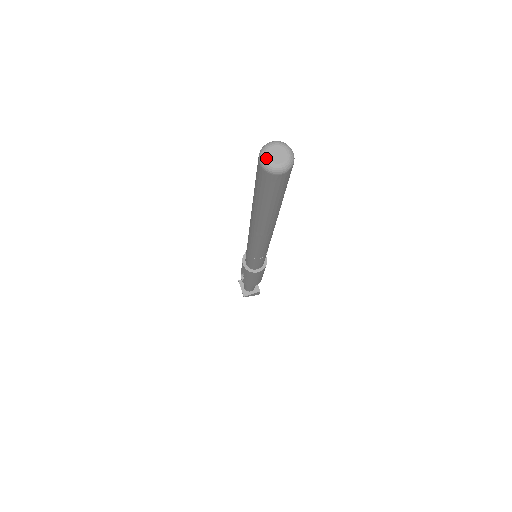
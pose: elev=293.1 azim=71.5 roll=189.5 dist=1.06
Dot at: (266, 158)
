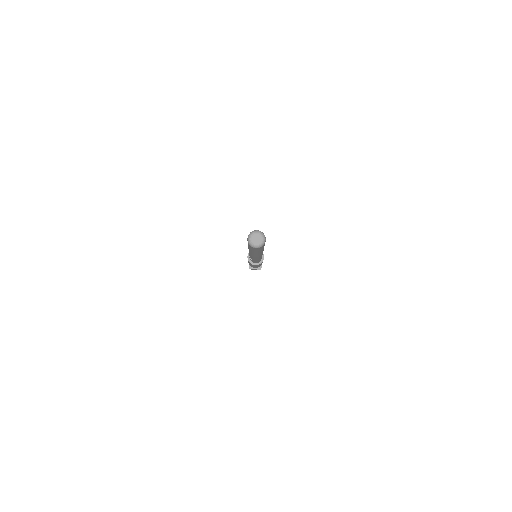
Dot at: (250, 239)
